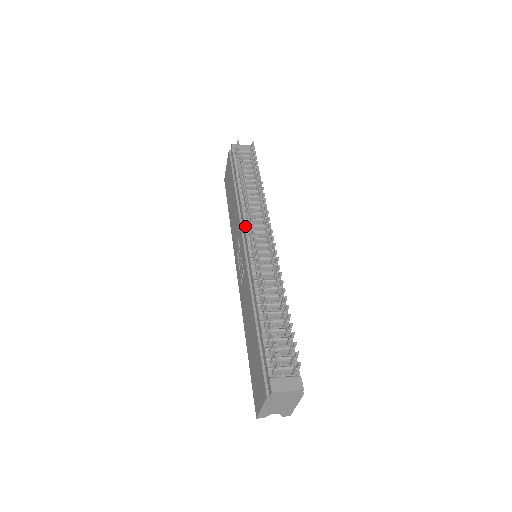
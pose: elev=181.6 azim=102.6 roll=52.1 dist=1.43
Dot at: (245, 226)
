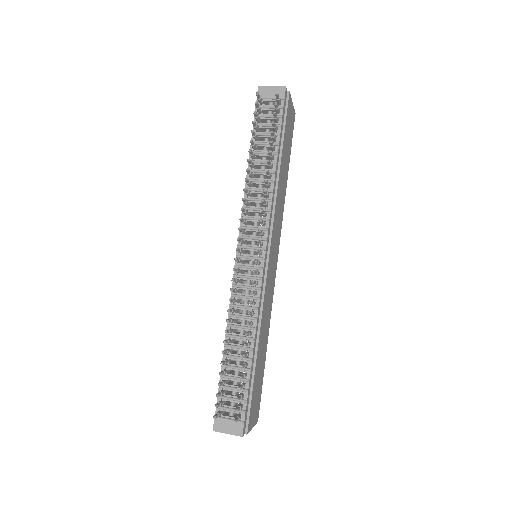
Dot at: occluded
